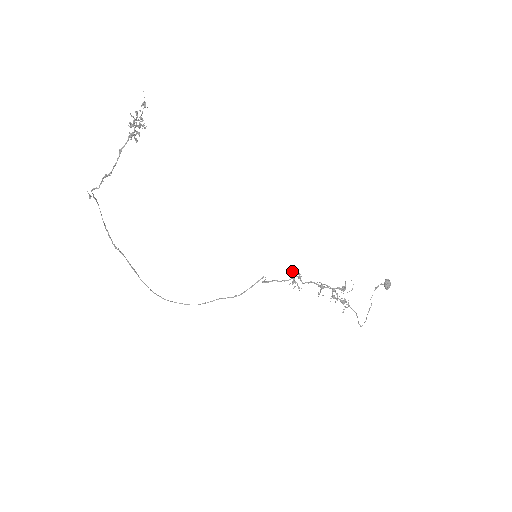
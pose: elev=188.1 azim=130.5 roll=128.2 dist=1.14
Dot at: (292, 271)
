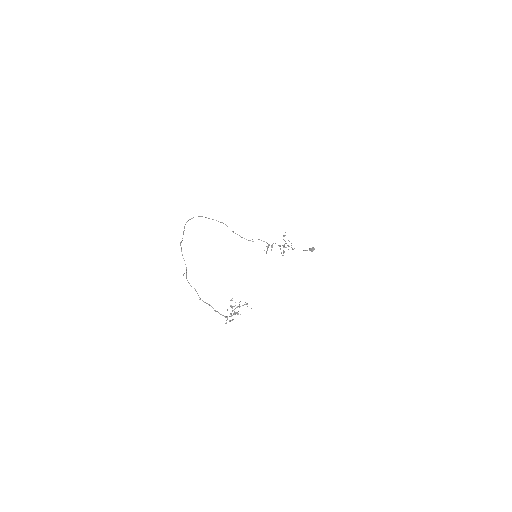
Dot at: occluded
